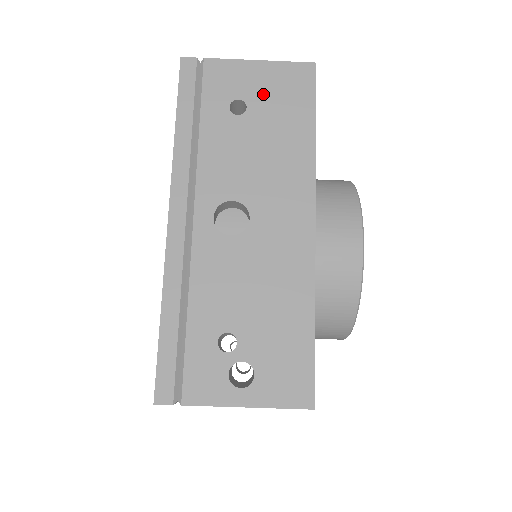
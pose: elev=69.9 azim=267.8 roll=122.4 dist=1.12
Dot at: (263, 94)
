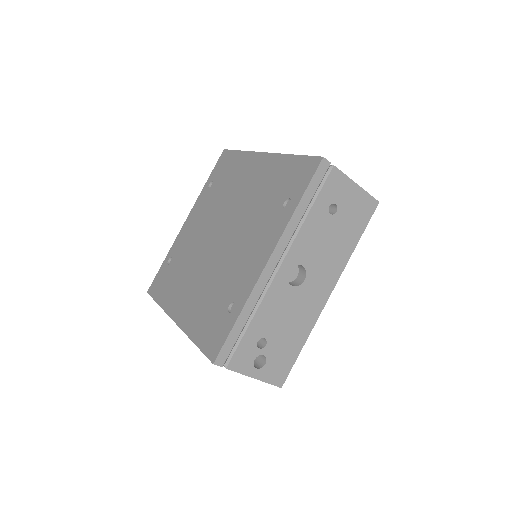
Dot at: (348, 207)
